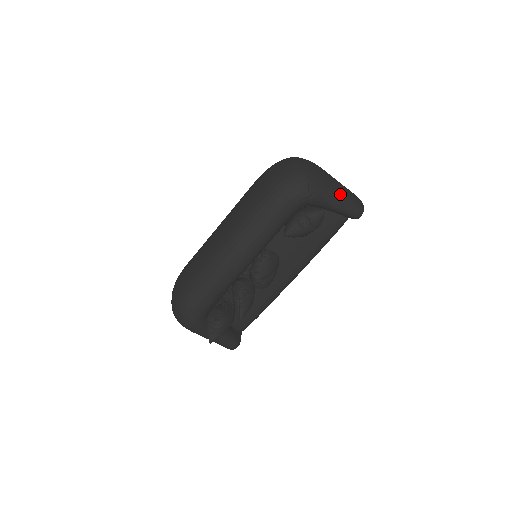
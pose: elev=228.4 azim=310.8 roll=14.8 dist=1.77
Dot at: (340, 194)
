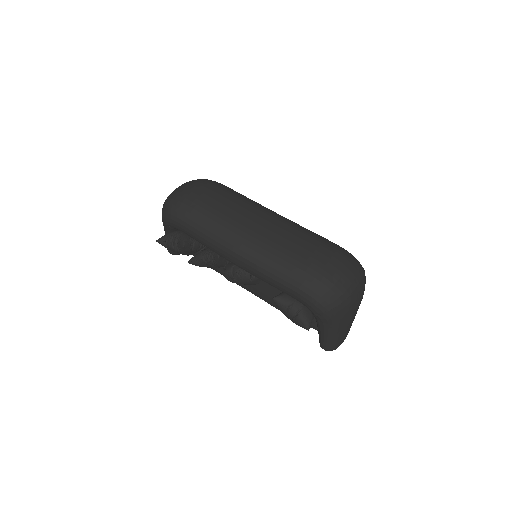
Dot at: (335, 333)
